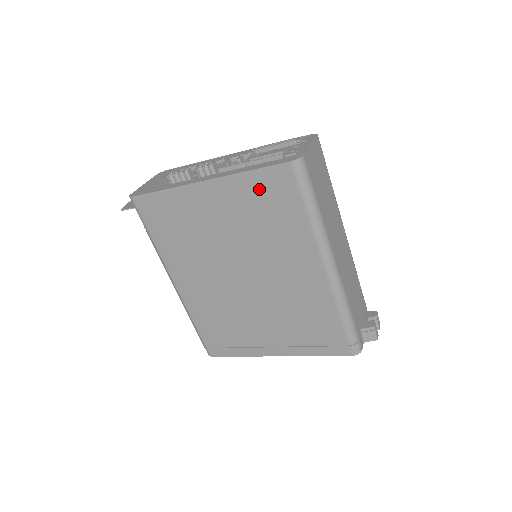
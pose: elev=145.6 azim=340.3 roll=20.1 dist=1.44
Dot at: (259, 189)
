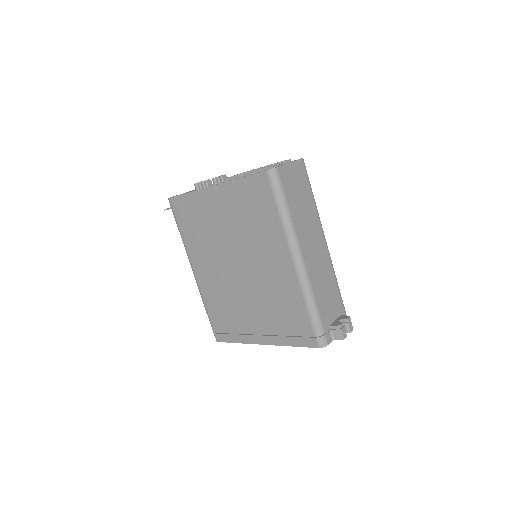
Dot at: (247, 193)
